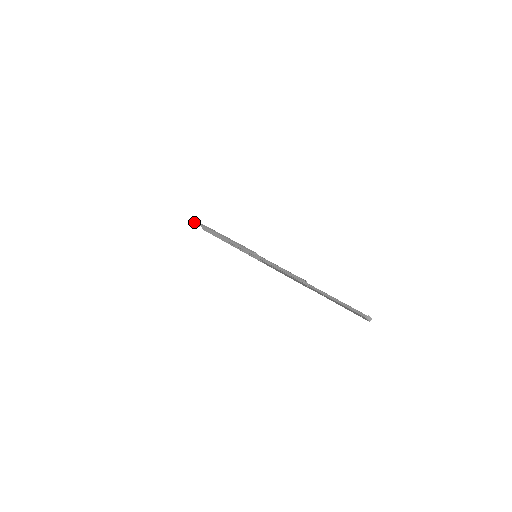
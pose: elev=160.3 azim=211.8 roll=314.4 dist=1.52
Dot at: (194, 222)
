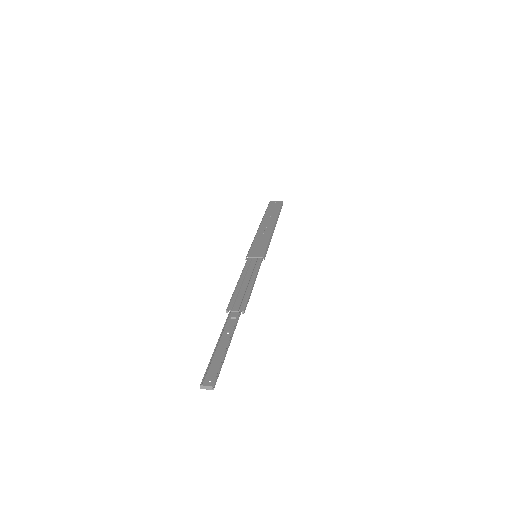
Dot at: occluded
